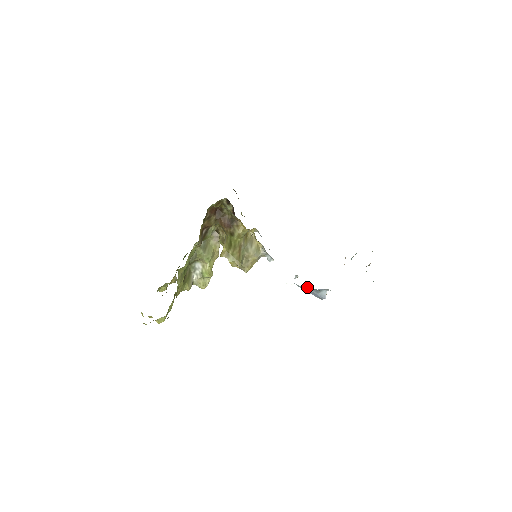
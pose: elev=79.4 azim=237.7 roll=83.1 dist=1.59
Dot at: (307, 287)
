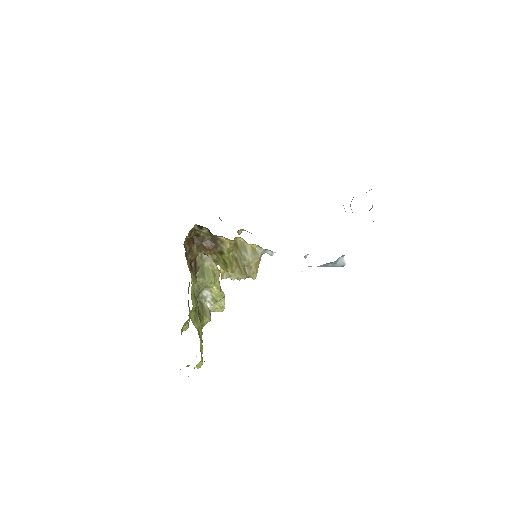
Dot at: occluded
